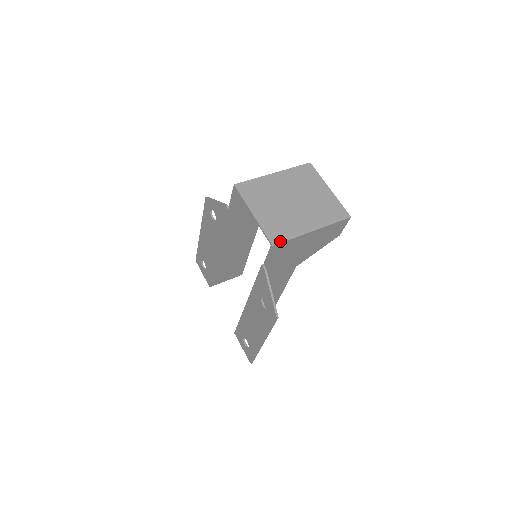
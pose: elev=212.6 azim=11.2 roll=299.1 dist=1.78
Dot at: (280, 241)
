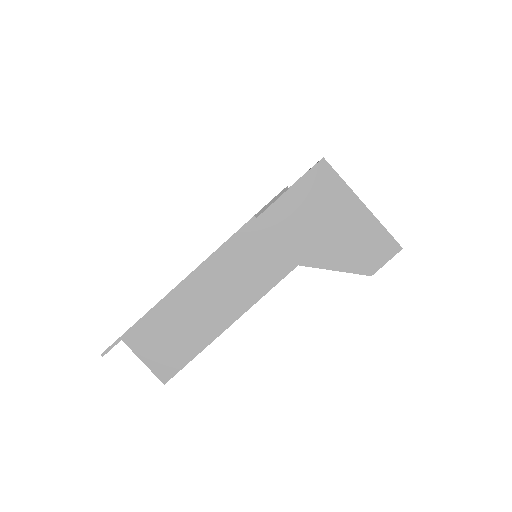
Dot at: (331, 167)
